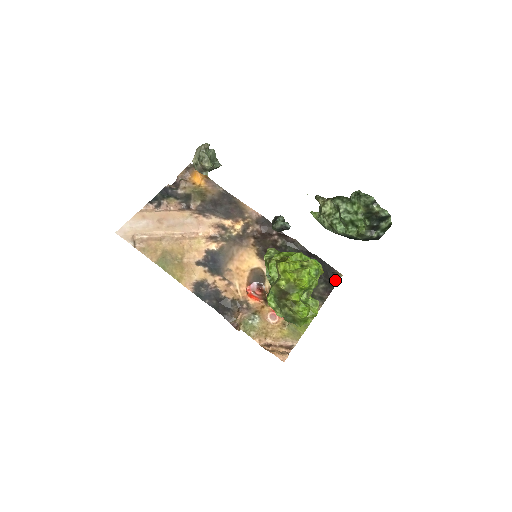
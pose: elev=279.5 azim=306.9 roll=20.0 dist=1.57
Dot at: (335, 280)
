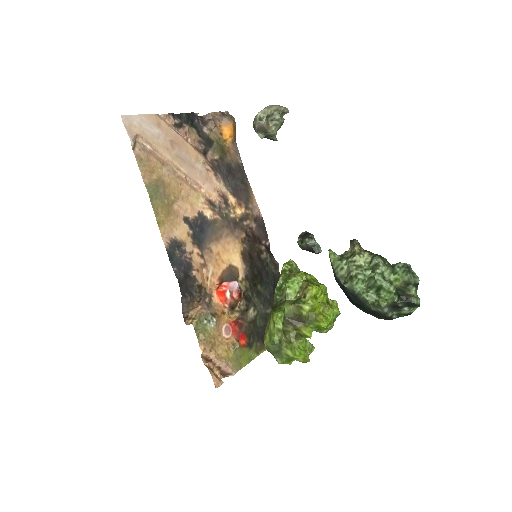
Dot at: occluded
